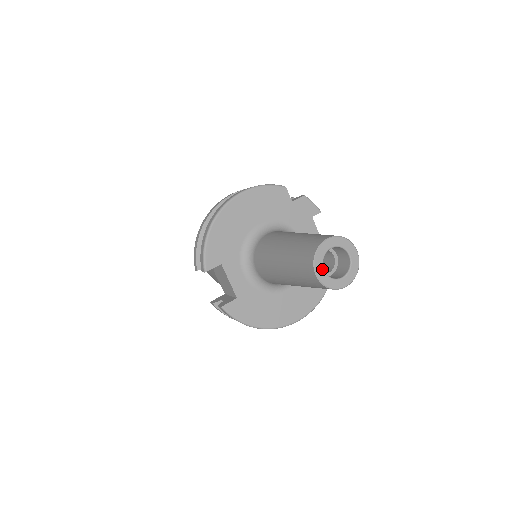
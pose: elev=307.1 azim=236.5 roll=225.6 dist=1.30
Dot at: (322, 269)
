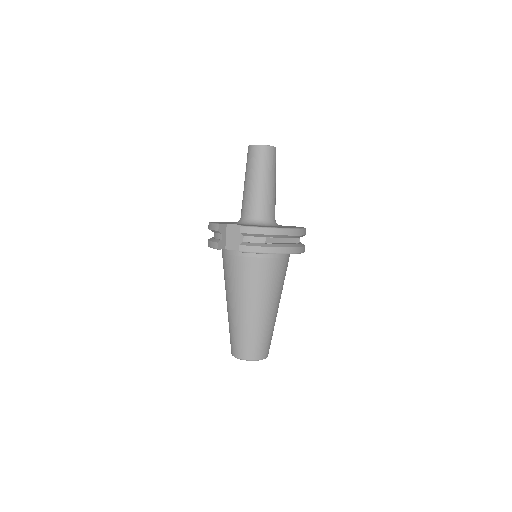
Dot at: occluded
